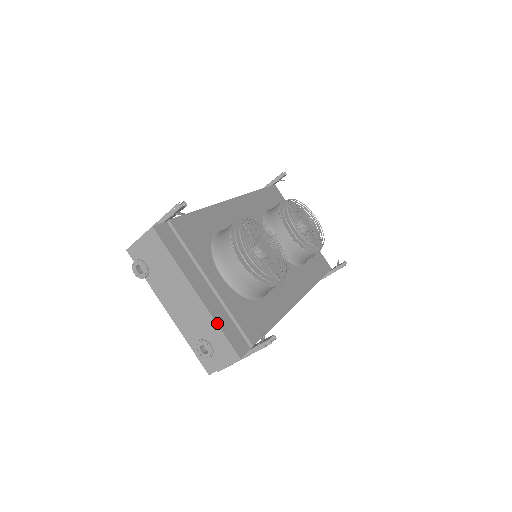
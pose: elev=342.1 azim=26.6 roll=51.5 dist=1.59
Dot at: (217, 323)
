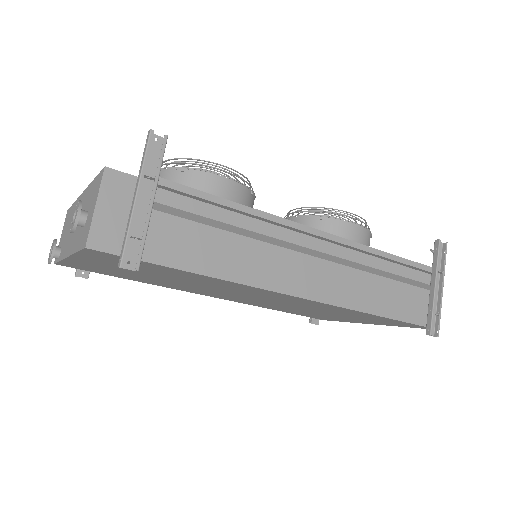
Dot at: (92, 182)
